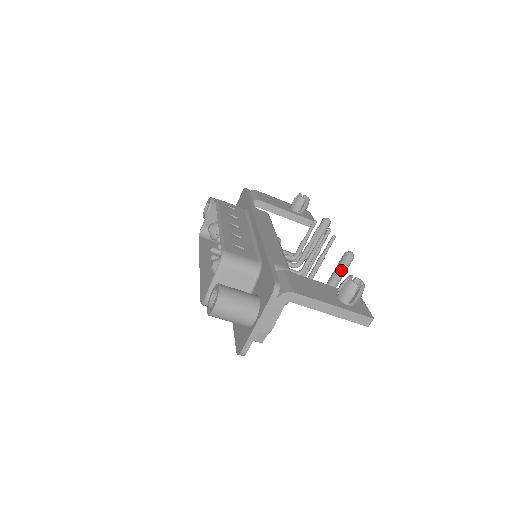
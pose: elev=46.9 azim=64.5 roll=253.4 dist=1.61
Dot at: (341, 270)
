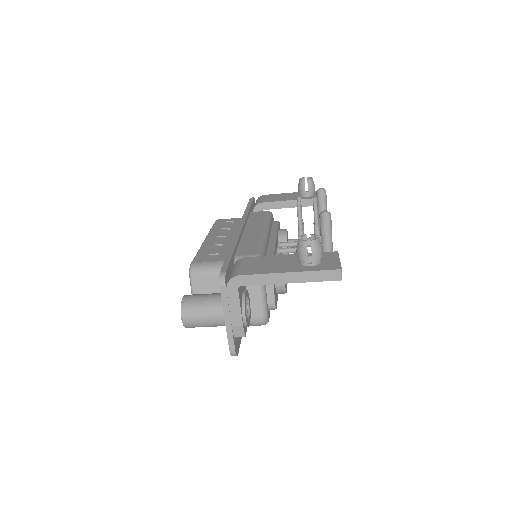
Dot at: (324, 234)
